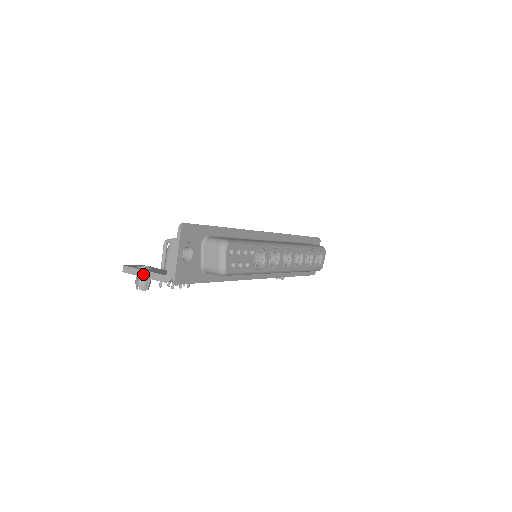
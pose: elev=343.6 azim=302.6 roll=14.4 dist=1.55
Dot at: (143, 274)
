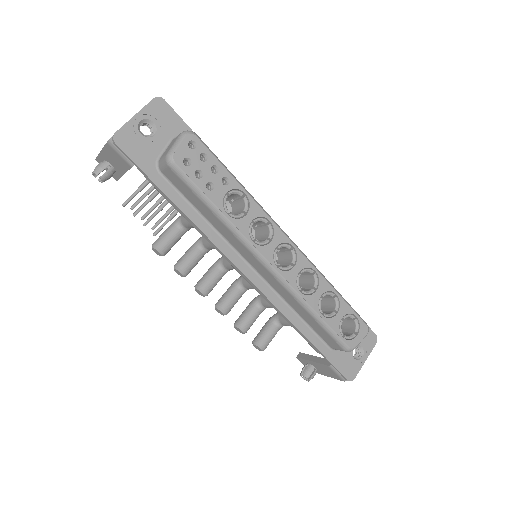
Dot at: occluded
